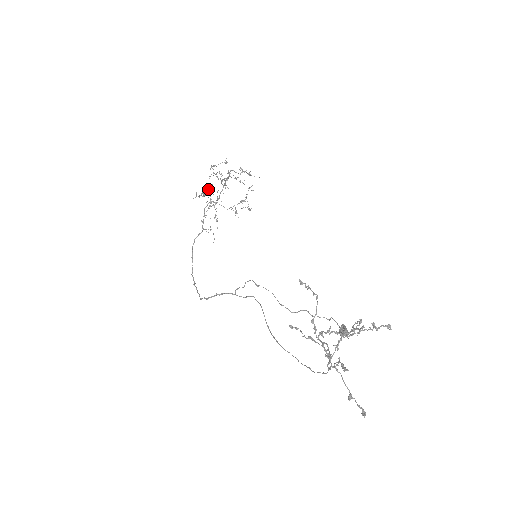
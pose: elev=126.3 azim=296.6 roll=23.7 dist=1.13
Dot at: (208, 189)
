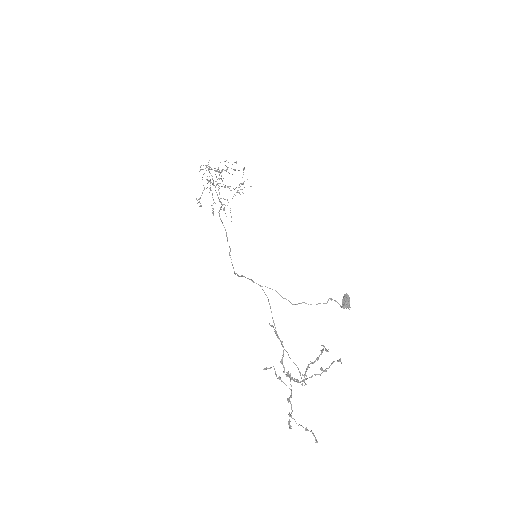
Dot at: (208, 182)
